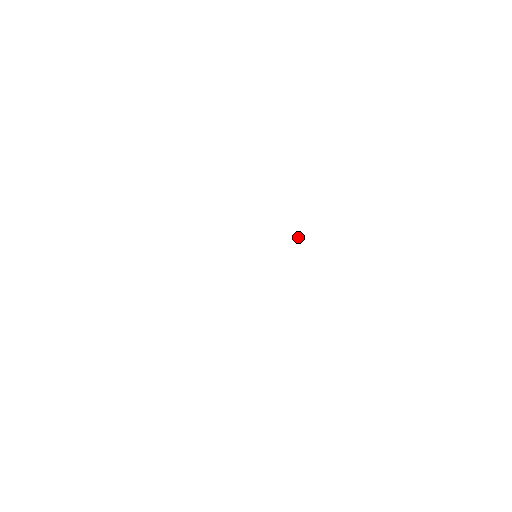
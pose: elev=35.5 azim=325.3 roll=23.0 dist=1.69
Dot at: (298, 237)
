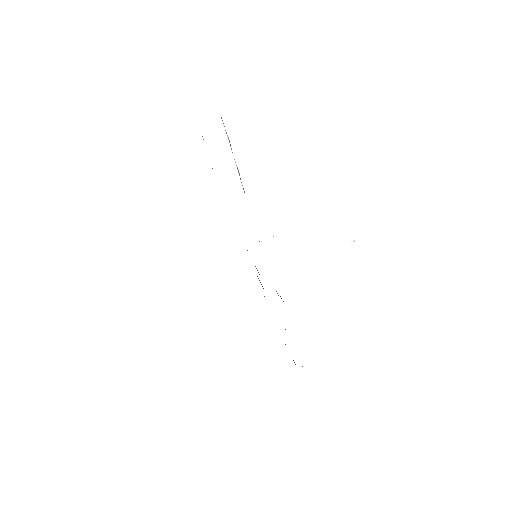
Dot at: (351, 241)
